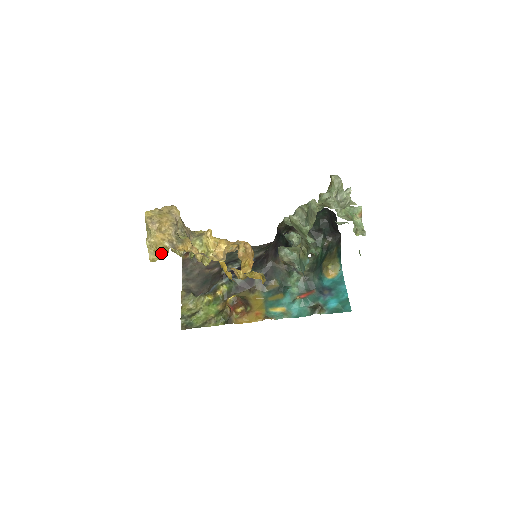
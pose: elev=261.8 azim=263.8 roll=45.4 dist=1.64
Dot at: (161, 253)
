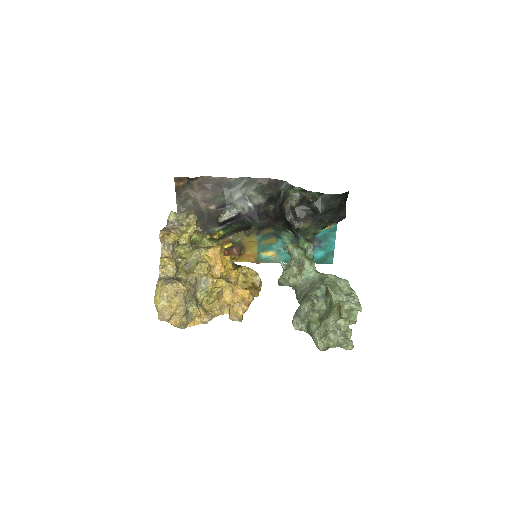
Dot at: occluded
